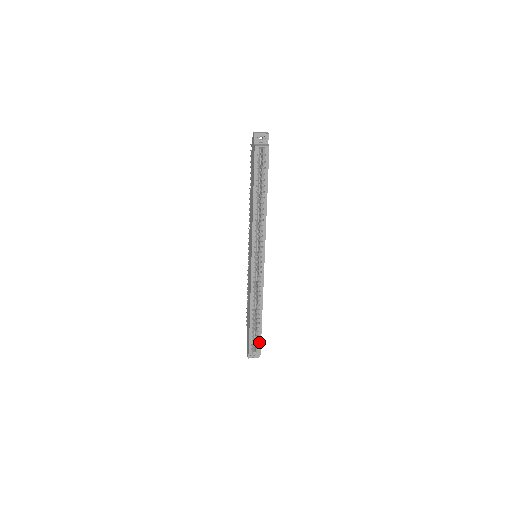
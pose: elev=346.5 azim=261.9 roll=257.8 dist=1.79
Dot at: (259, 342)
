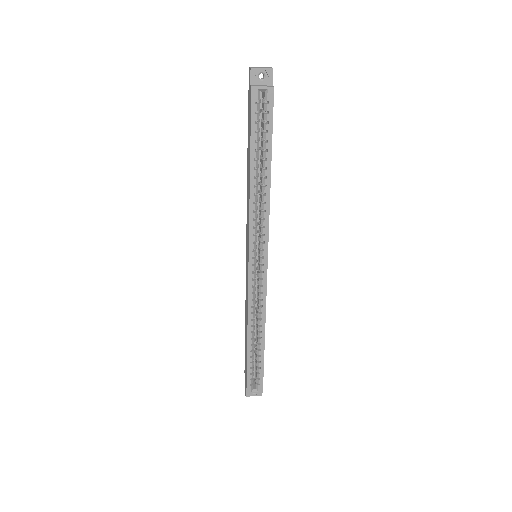
Dot at: (261, 376)
